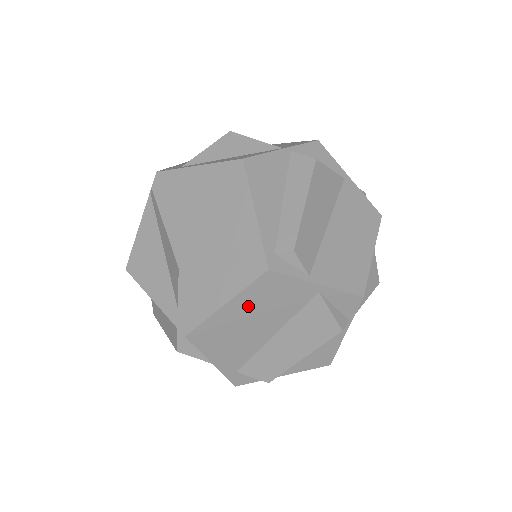
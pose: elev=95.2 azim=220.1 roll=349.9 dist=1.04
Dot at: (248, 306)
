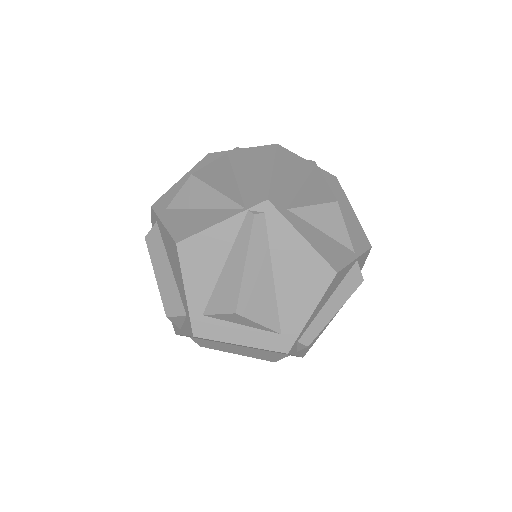
Dot at: occluded
